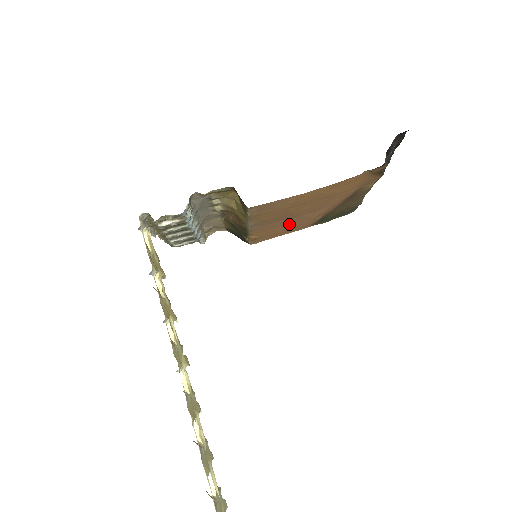
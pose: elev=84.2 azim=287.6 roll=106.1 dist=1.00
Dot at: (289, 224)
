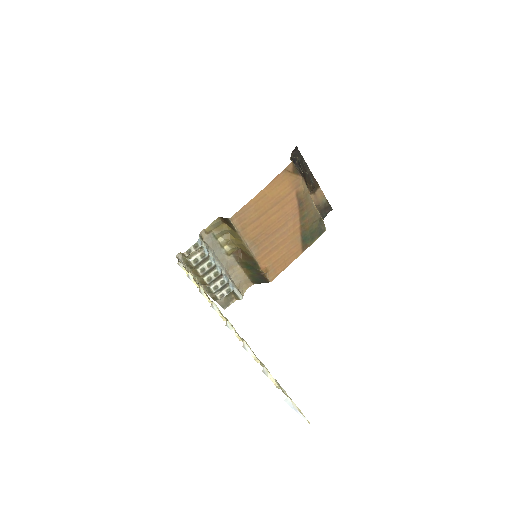
Dot at: (280, 246)
